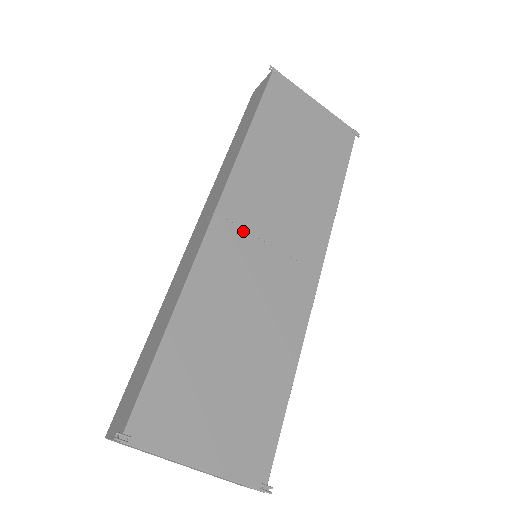
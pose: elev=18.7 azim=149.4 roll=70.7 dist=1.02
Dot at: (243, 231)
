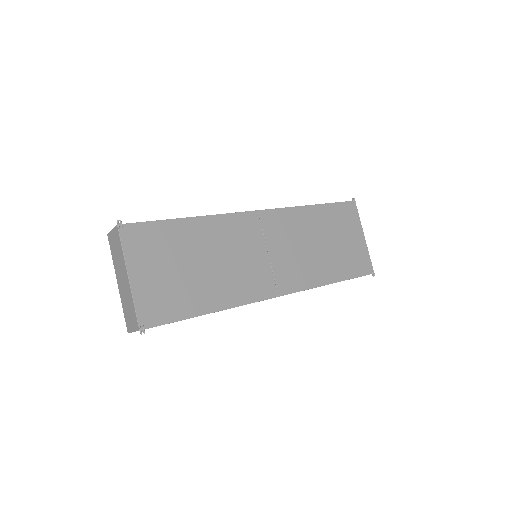
Dot at: (262, 232)
